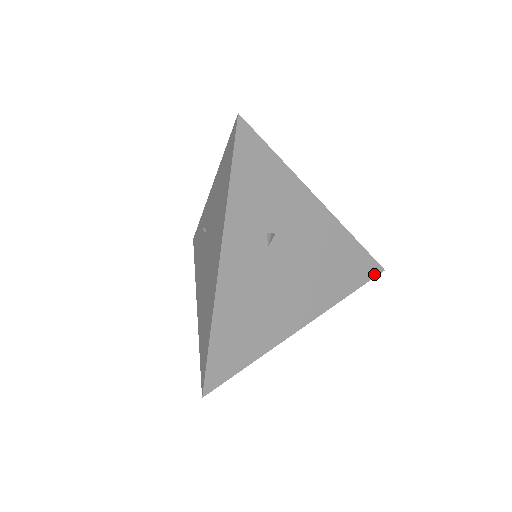
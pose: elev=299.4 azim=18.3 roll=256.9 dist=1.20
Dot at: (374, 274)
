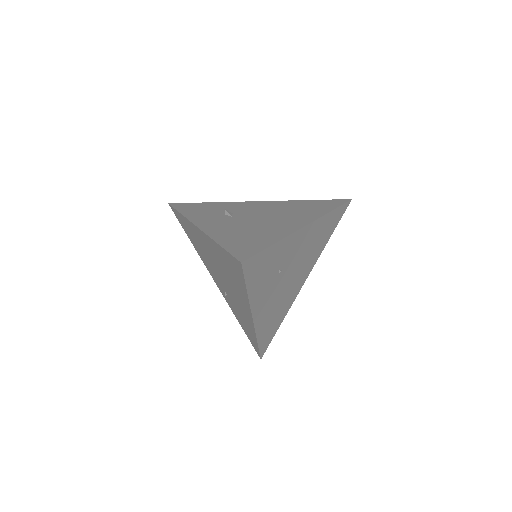
Dot at: (344, 202)
